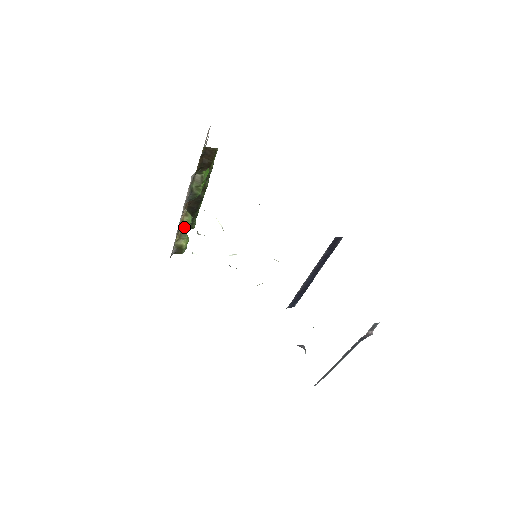
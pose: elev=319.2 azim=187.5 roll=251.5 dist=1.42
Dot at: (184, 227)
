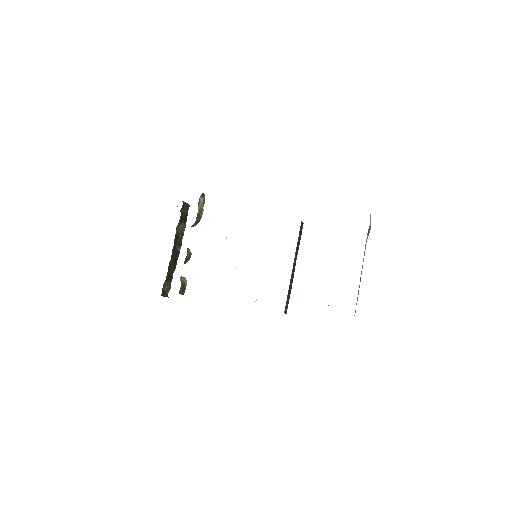
Dot at: (189, 256)
